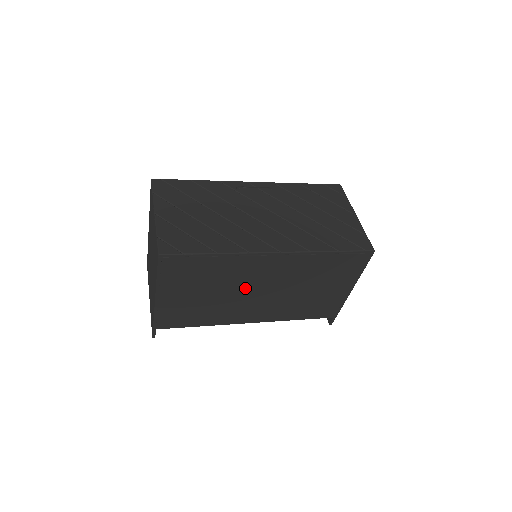
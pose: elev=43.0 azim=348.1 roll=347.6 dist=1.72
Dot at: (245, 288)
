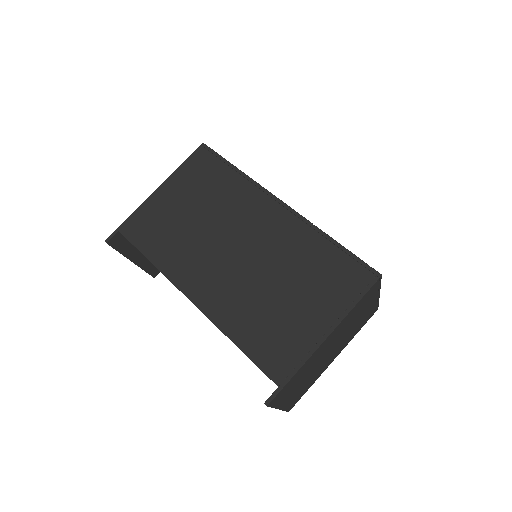
Dot at: (227, 233)
